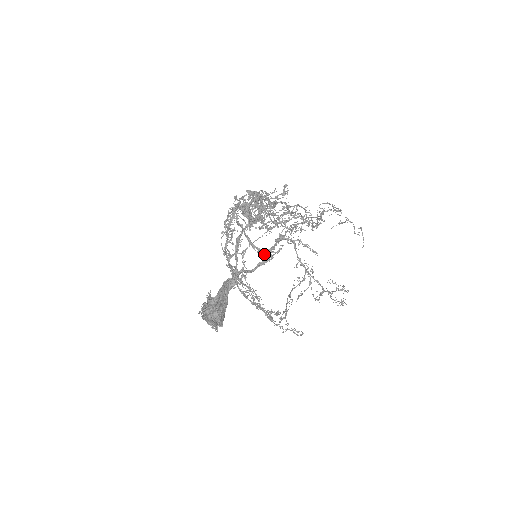
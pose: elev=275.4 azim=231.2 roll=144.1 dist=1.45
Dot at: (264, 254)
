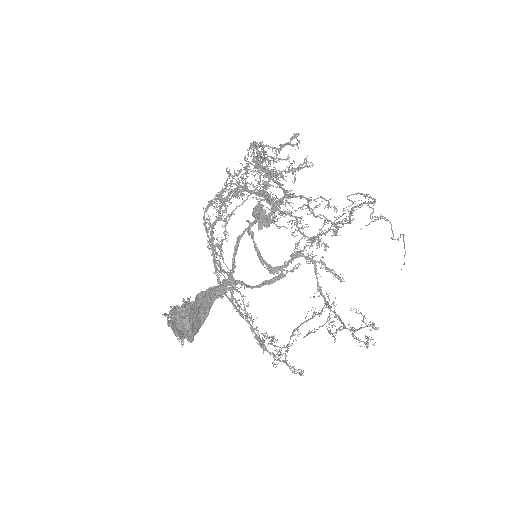
Dot at: (273, 271)
